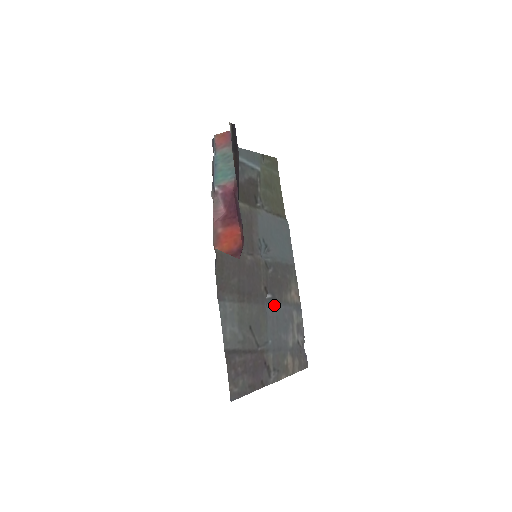
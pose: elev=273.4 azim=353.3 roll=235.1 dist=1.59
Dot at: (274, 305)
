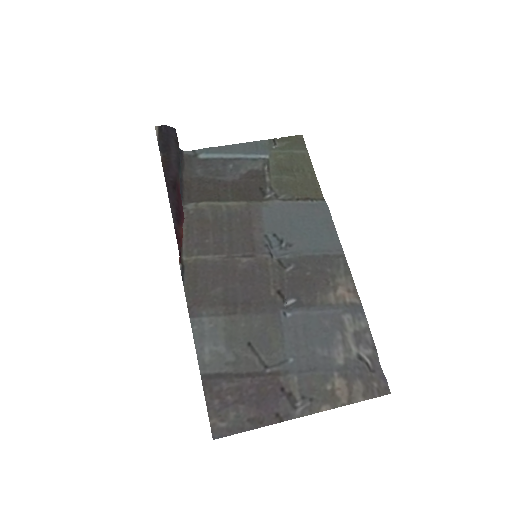
Dot at: (298, 311)
